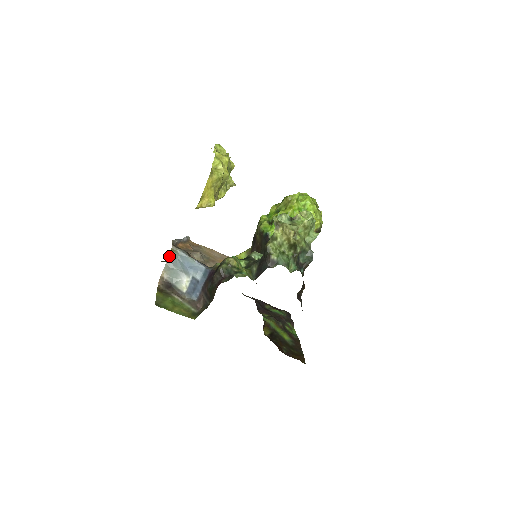
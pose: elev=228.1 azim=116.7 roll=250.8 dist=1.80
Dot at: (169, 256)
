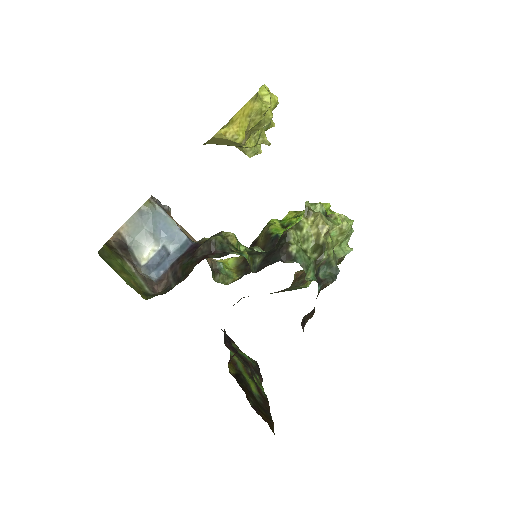
Dot at: (142, 206)
